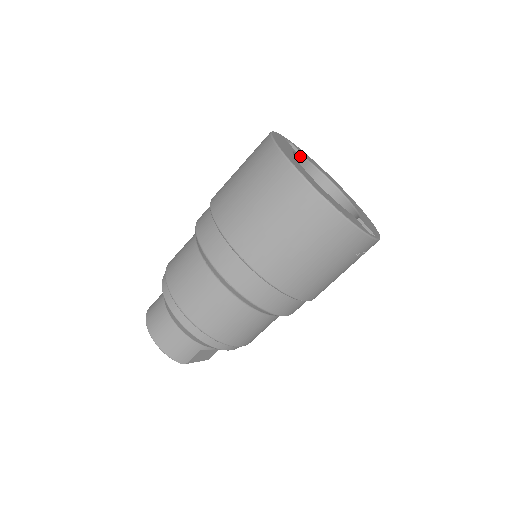
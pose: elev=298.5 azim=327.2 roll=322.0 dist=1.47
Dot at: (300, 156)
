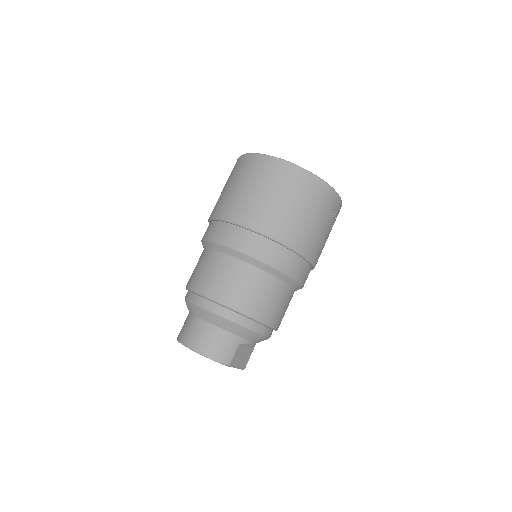
Dot at: occluded
